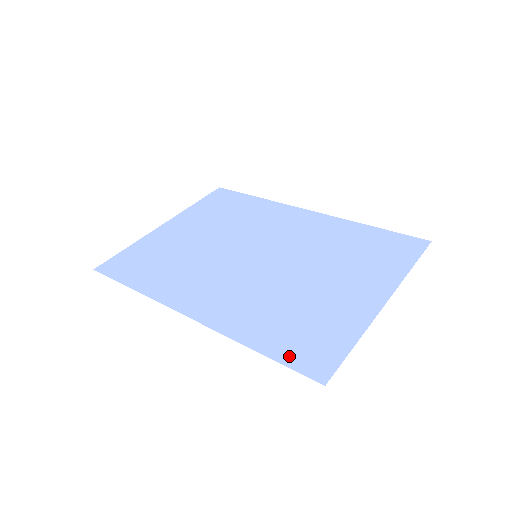
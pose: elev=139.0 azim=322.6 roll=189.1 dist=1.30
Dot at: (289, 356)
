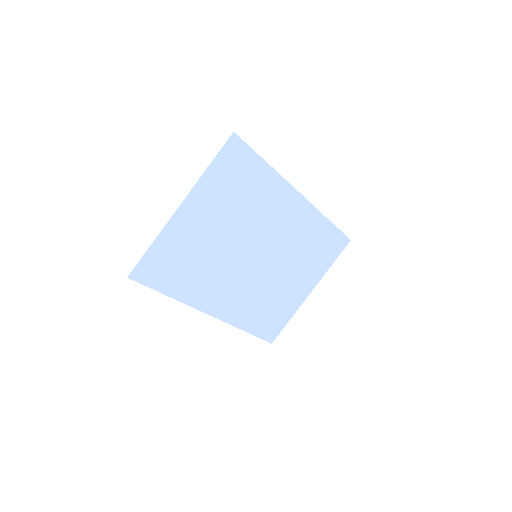
Dot at: (261, 332)
